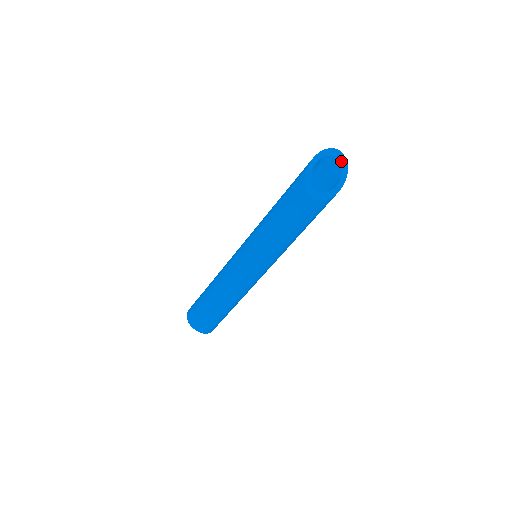
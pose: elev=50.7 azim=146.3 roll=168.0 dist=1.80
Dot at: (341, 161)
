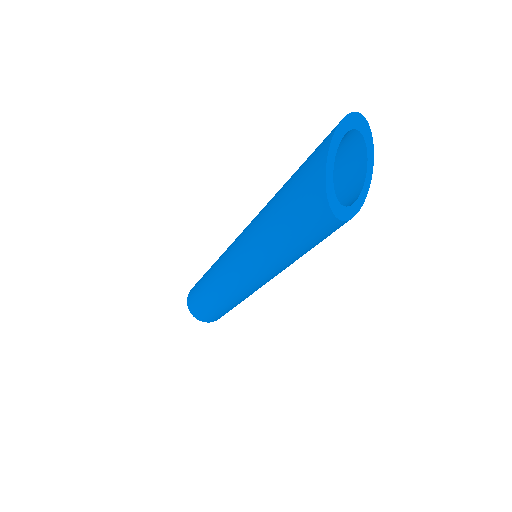
Dot at: (357, 126)
